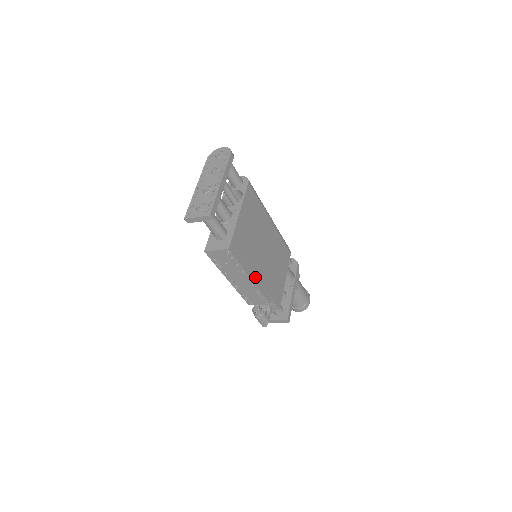
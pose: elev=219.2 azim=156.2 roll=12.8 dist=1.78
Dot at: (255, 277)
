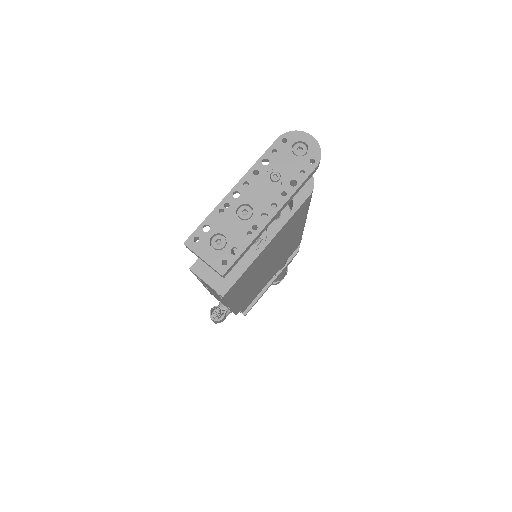
Dot at: (237, 302)
